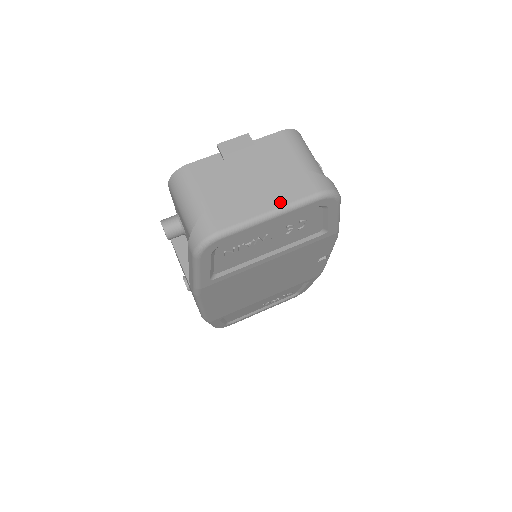
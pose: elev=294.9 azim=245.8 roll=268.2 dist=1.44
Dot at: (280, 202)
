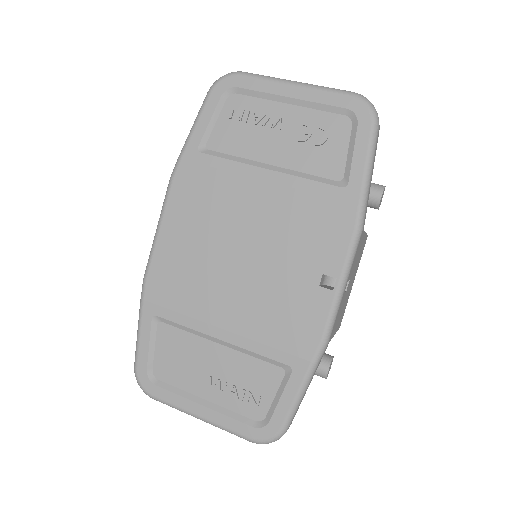
Dot at: occluded
